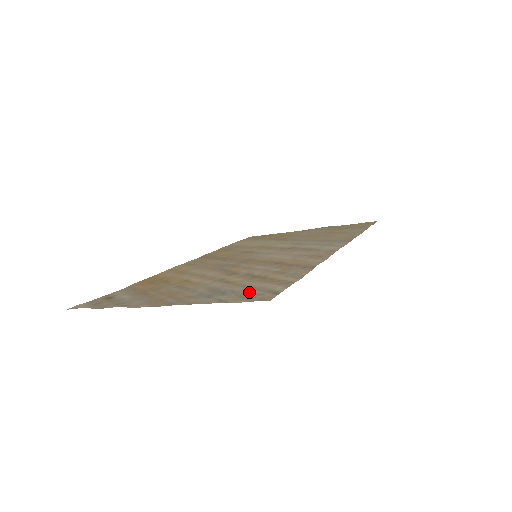
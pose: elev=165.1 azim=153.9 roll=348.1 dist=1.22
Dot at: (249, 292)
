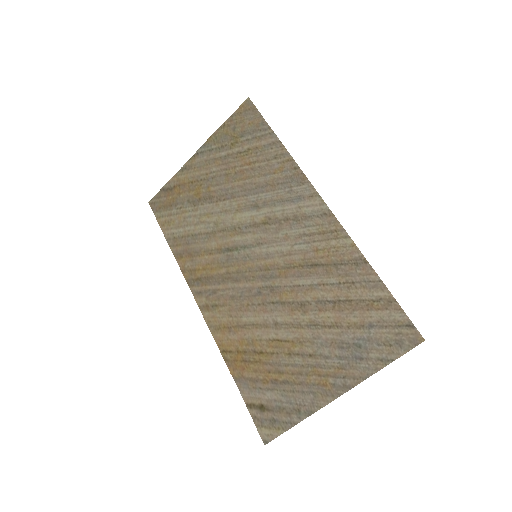
Dot at: (383, 335)
